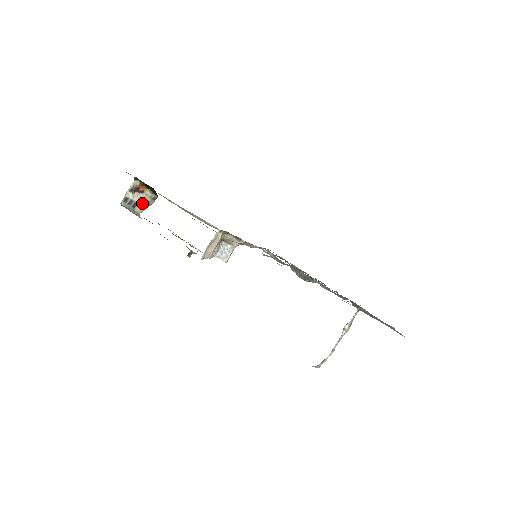
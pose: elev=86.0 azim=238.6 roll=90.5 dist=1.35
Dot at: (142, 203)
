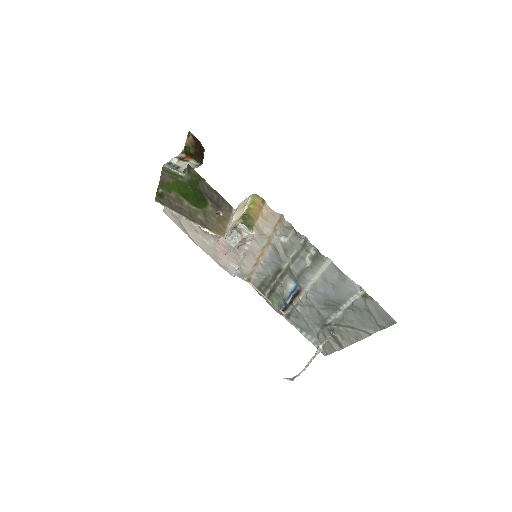
Dot at: (186, 167)
